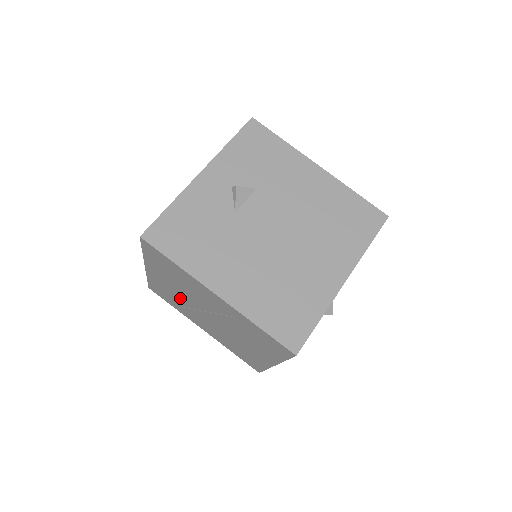
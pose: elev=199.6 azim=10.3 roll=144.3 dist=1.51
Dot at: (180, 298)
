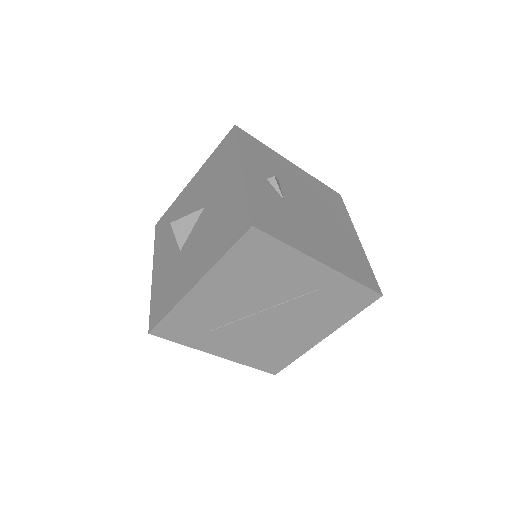
Dot at: (225, 313)
